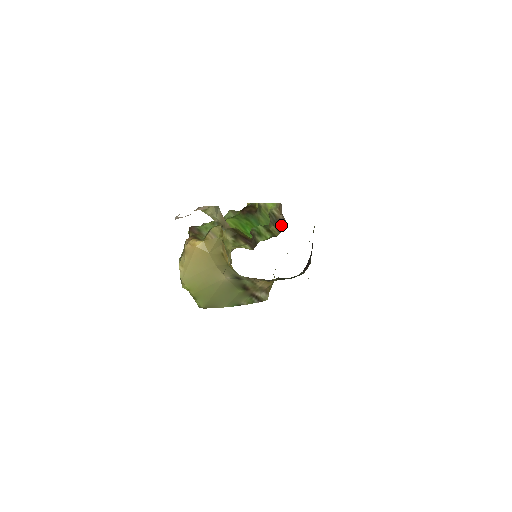
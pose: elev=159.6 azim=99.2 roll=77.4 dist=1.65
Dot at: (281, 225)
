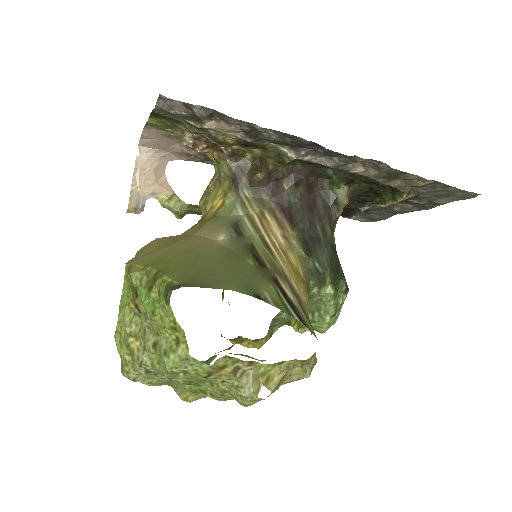
Dot at: occluded
